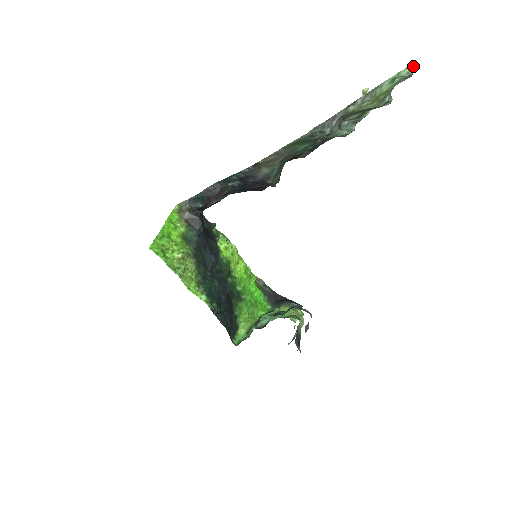
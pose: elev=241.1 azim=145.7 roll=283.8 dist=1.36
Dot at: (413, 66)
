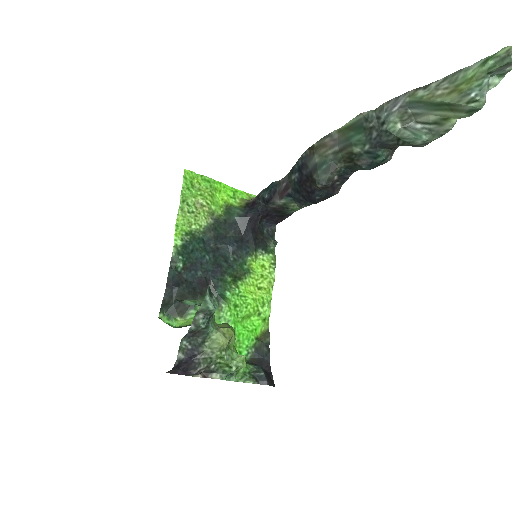
Dot at: out of frame
